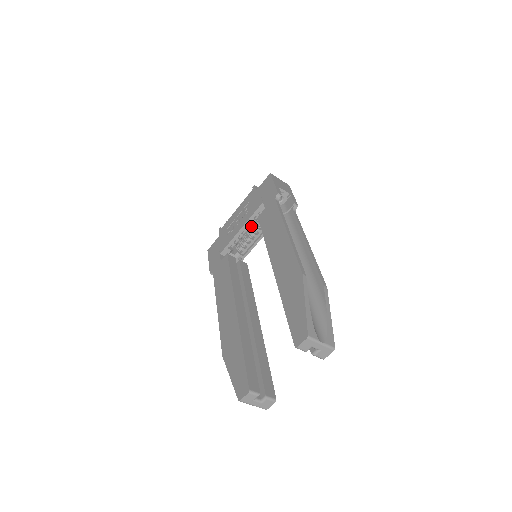
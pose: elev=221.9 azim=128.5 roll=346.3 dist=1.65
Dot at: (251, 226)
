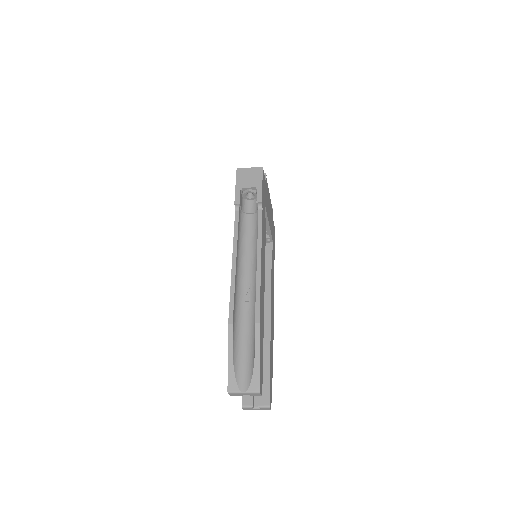
Dot at: occluded
